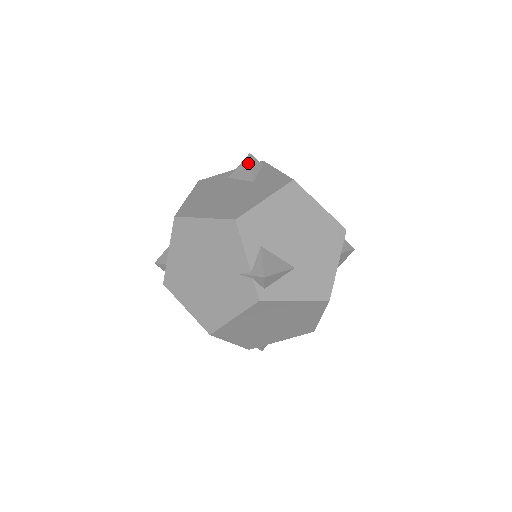
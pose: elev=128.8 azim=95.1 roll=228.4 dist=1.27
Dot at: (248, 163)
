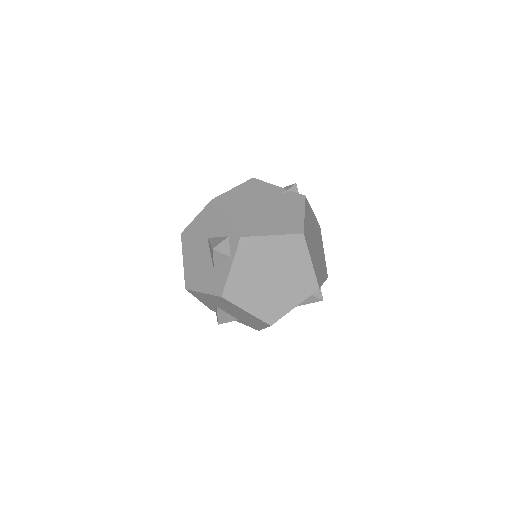
Dot at: occluded
